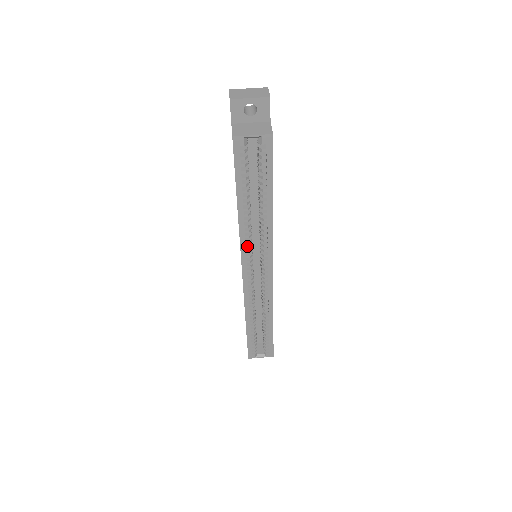
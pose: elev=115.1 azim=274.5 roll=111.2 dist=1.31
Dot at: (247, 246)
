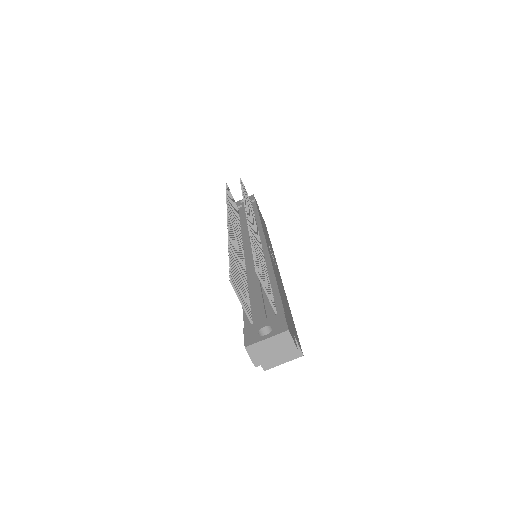
Dot at: occluded
